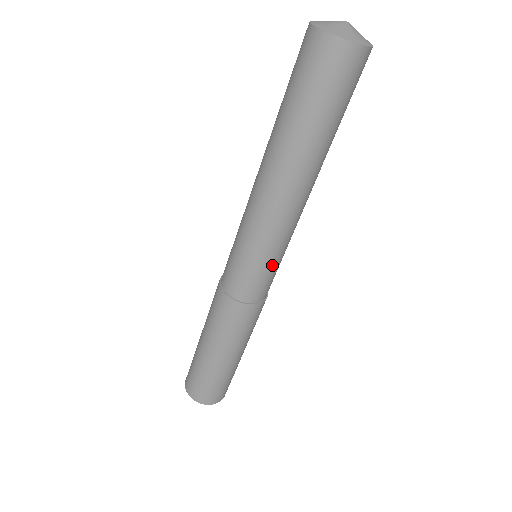
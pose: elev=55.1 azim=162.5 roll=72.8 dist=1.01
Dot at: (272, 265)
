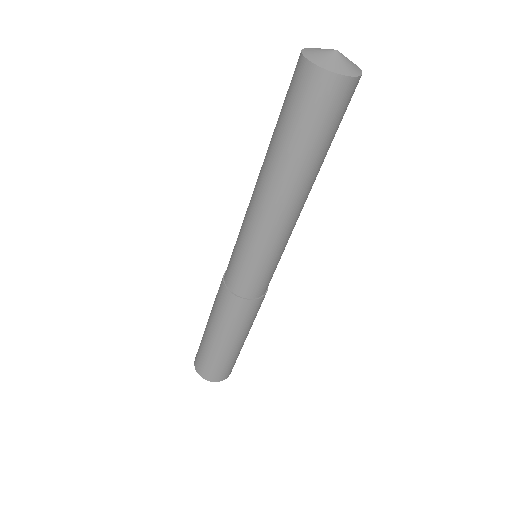
Dot at: (267, 267)
